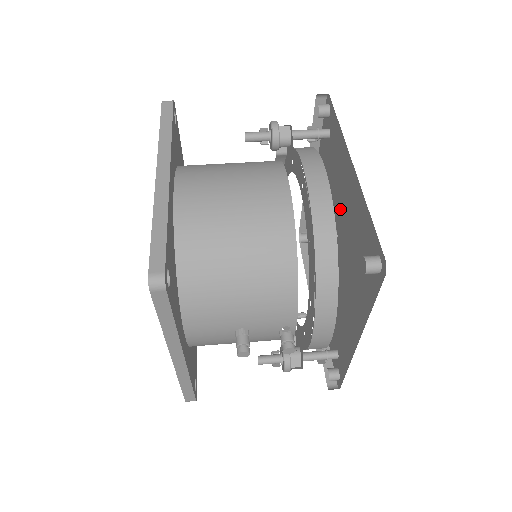
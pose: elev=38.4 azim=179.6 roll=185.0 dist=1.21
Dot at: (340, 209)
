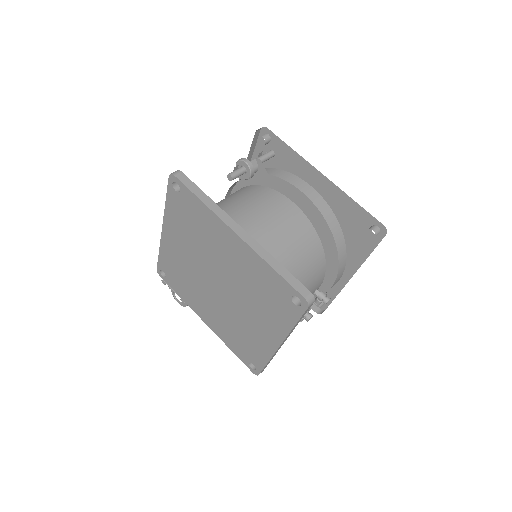
Dot at: occluded
